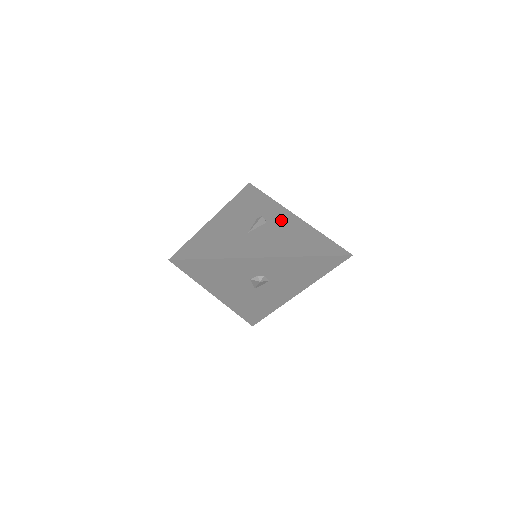
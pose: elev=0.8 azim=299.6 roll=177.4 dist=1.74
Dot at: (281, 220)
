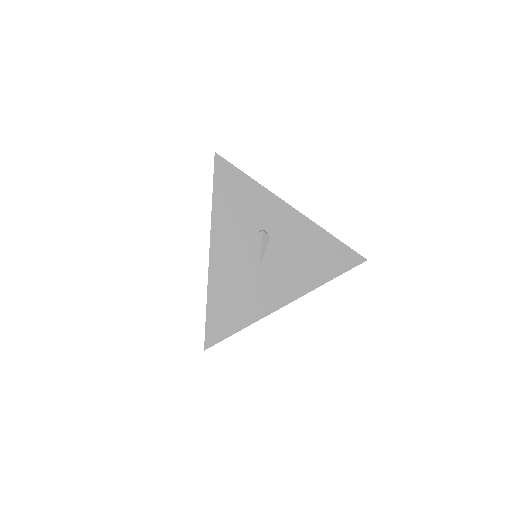
Dot at: (283, 226)
